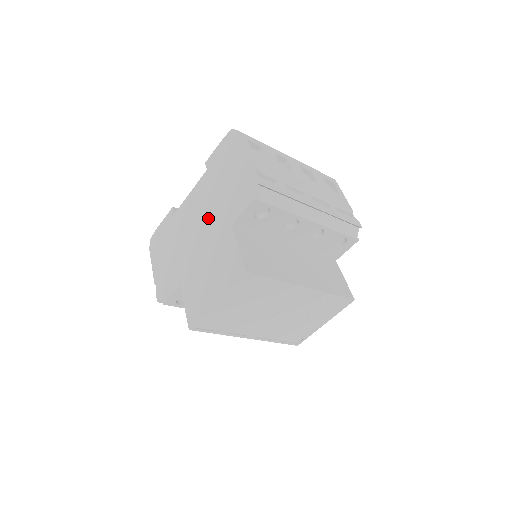
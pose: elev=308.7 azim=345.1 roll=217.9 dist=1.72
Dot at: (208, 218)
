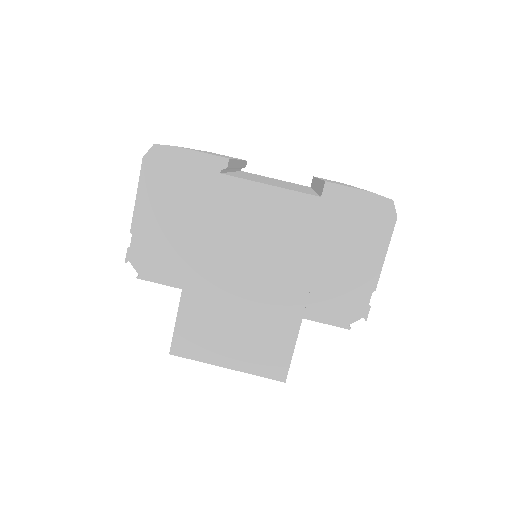
Dot at: (279, 266)
